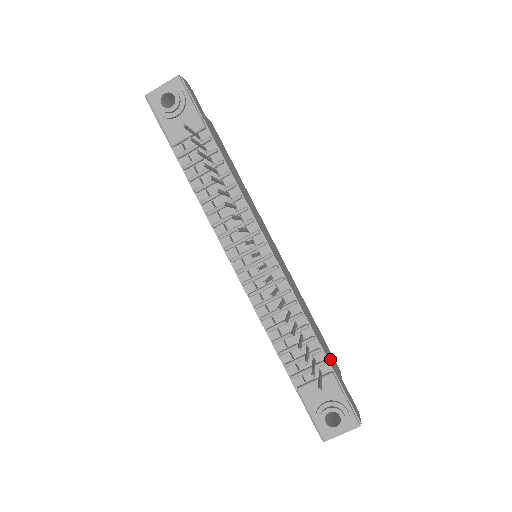
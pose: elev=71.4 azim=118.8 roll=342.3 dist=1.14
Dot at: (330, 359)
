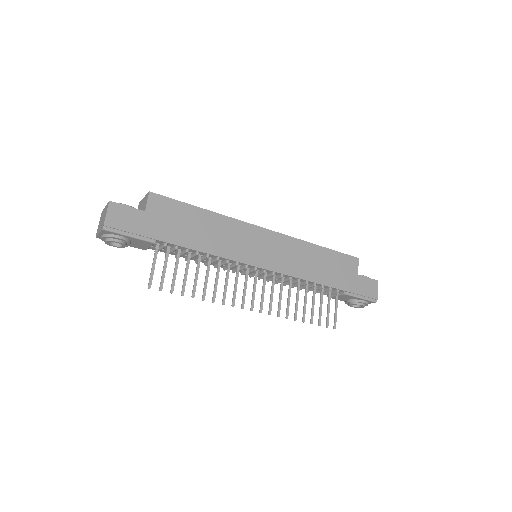
Dot at: (343, 278)
